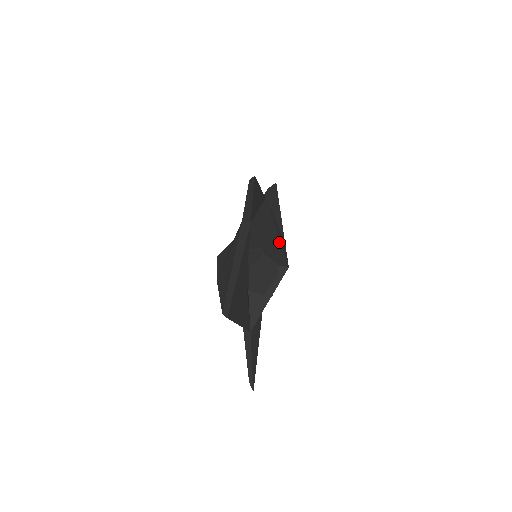
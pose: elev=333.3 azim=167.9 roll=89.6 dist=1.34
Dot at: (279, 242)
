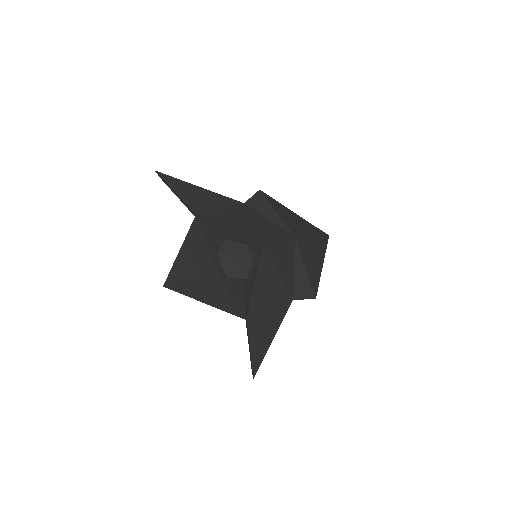
Dot at: (252, 229)
